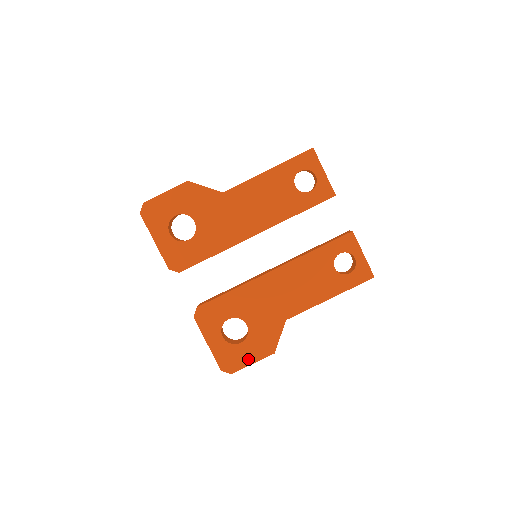
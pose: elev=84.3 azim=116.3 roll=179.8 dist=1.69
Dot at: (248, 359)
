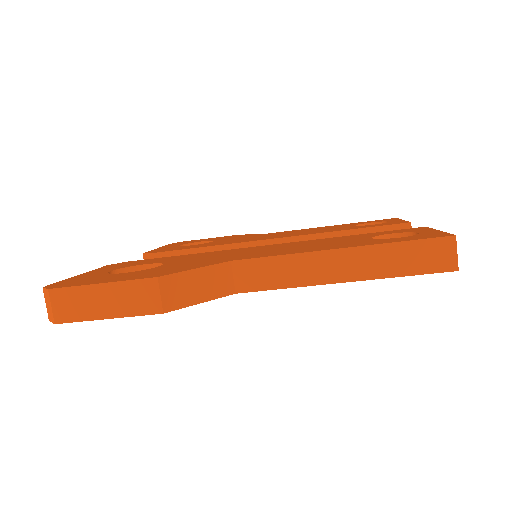
Dot at: occluded
